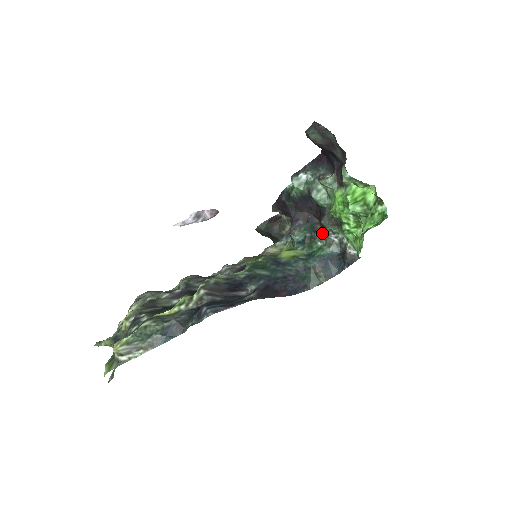
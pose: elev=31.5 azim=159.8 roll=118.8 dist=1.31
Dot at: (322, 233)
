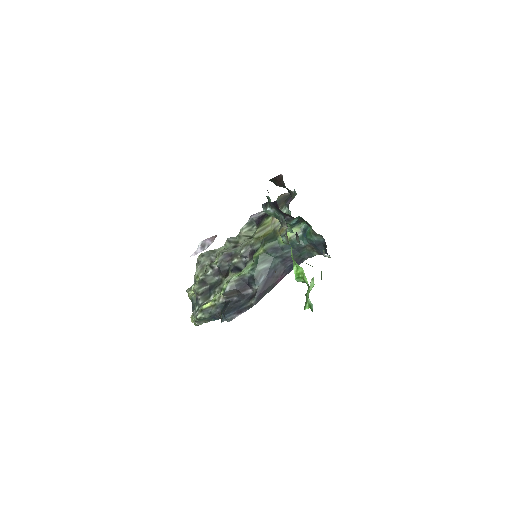
Dot at: (308, 224)
